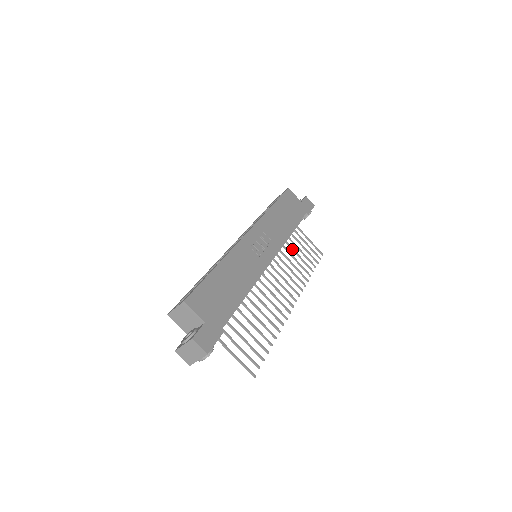
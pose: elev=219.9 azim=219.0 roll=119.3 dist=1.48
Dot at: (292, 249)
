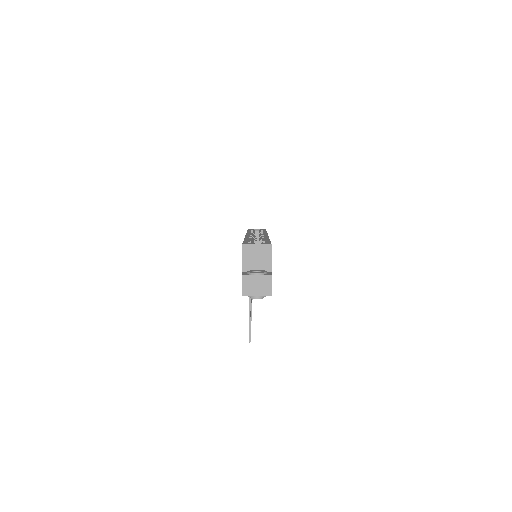
Dot at: occluded
